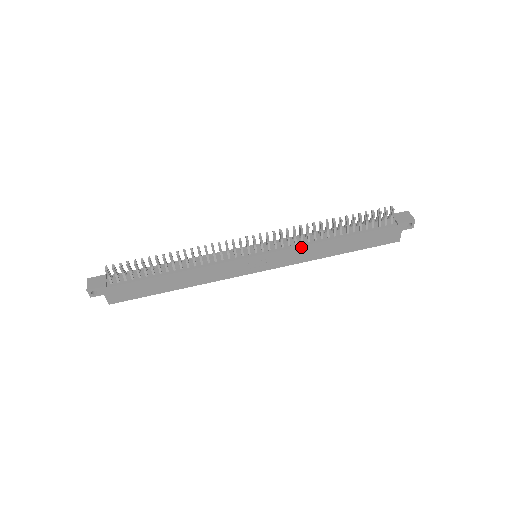
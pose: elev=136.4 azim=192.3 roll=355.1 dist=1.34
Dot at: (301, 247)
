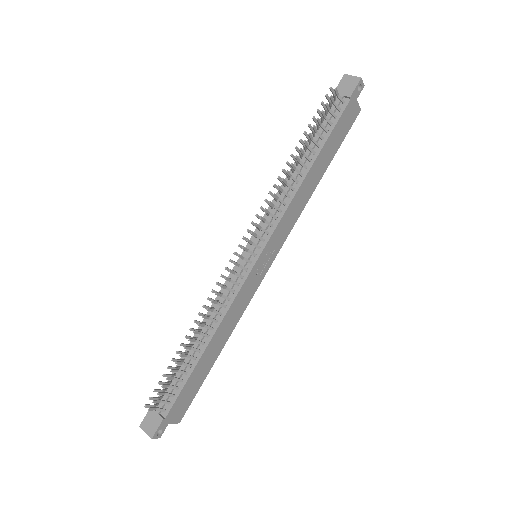
Dot at: (288, 209)
